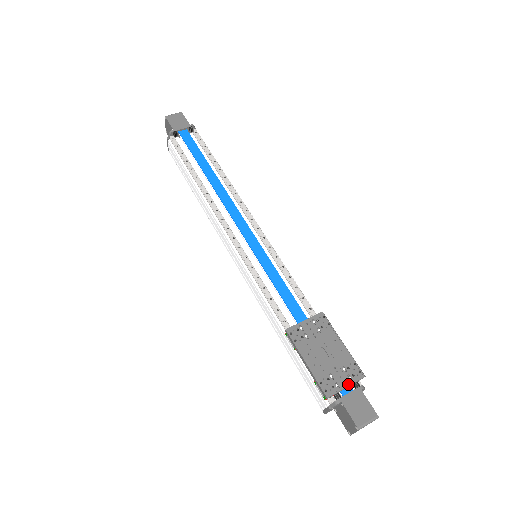
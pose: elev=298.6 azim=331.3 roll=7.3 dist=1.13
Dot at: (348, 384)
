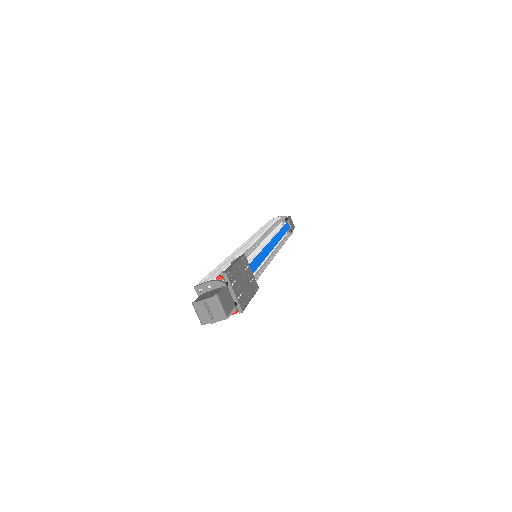
Dot at: (236, 294)
